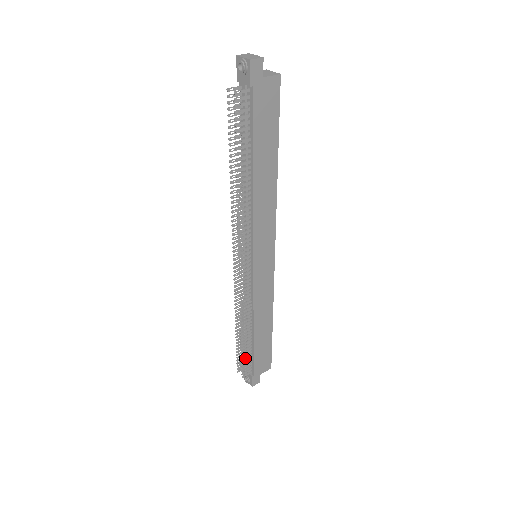
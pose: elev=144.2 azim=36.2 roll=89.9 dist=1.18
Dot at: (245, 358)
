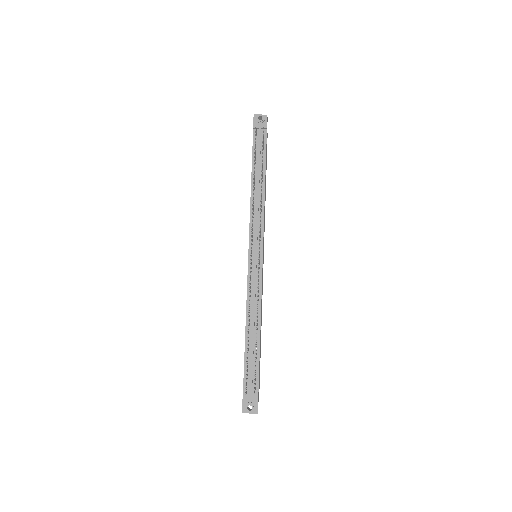
Dot at: (255, 367)
